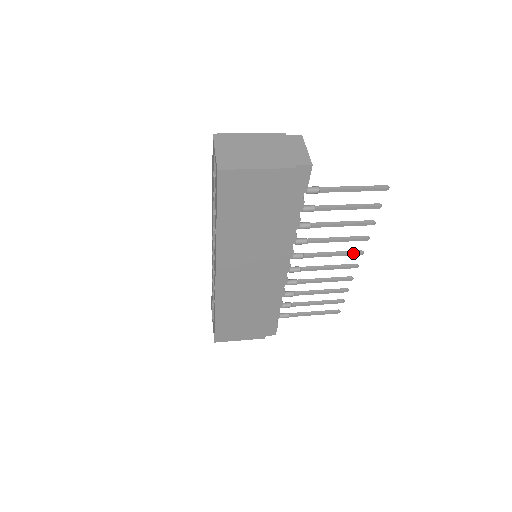
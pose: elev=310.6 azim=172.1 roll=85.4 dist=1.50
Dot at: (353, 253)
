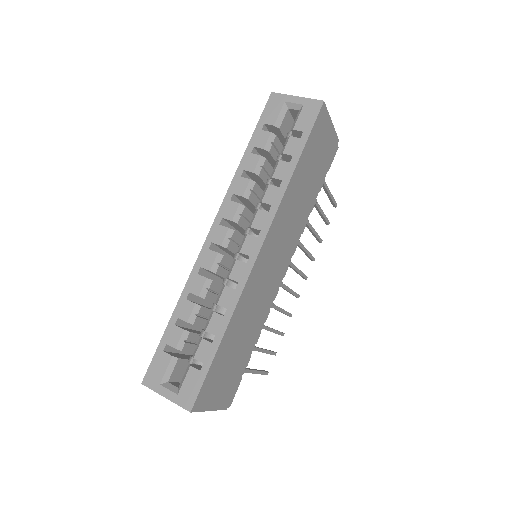
Dot at: (305, 275)
